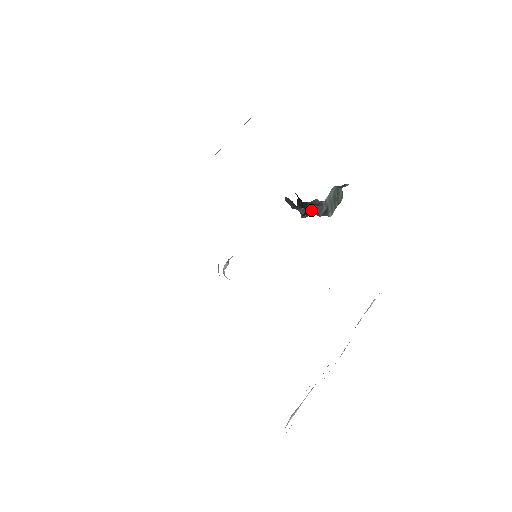
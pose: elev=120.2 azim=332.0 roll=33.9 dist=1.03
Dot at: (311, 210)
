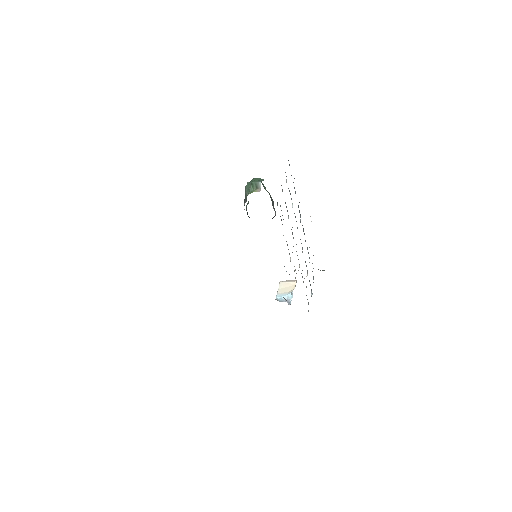
Dot at: occluded
